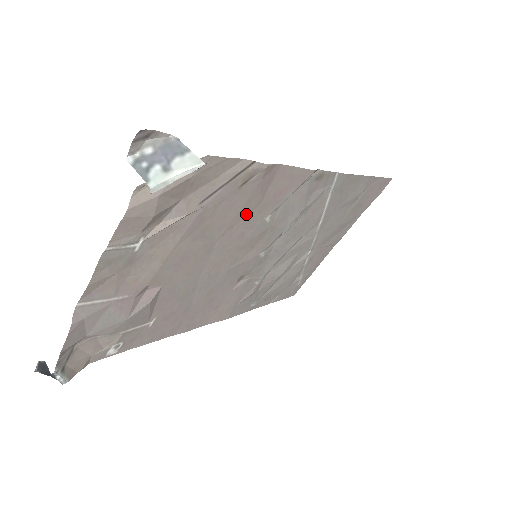
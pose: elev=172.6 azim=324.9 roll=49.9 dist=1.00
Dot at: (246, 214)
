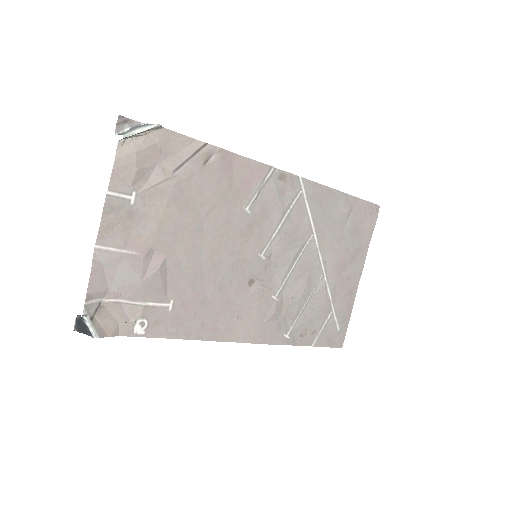
Dot at: (222, 197)
